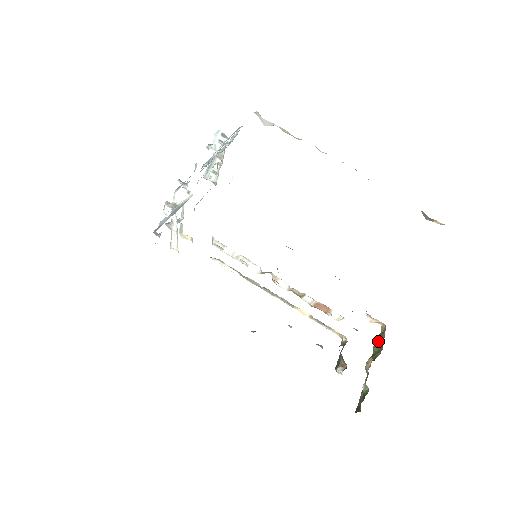
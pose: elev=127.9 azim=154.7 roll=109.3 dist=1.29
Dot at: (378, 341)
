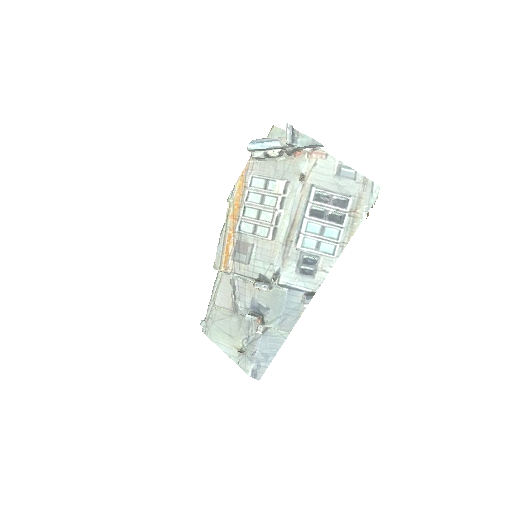
Dot at: occluded
